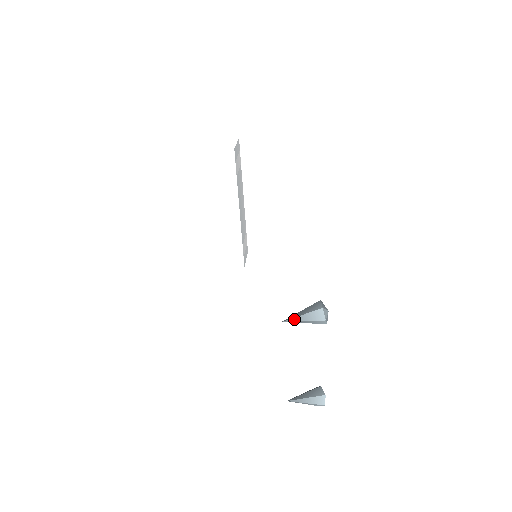
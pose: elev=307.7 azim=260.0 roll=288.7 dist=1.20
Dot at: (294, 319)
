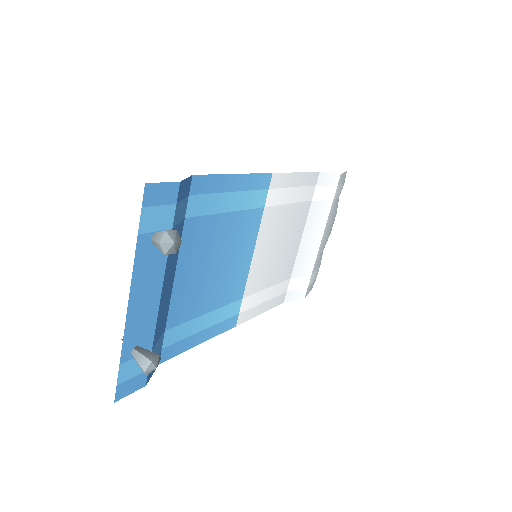
Dot at: occluded
